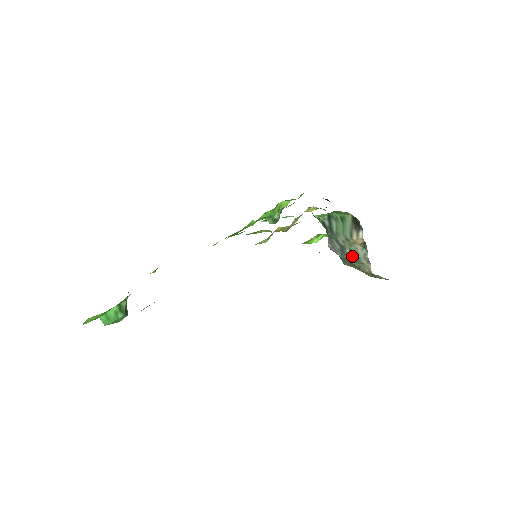
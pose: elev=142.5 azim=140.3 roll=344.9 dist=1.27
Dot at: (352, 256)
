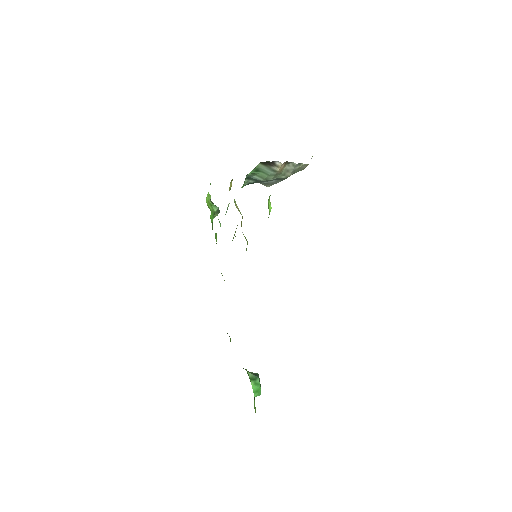
Dot at: (289, 175)
